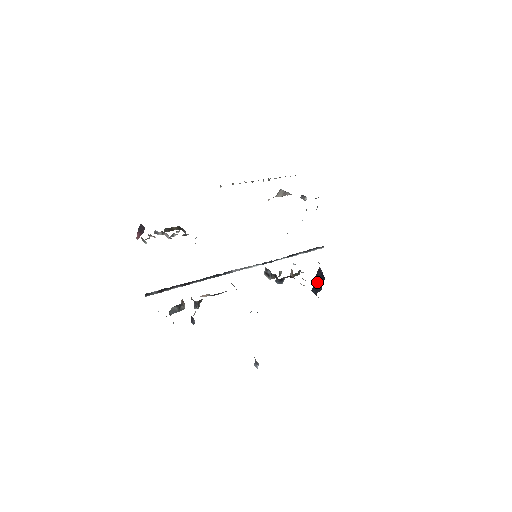
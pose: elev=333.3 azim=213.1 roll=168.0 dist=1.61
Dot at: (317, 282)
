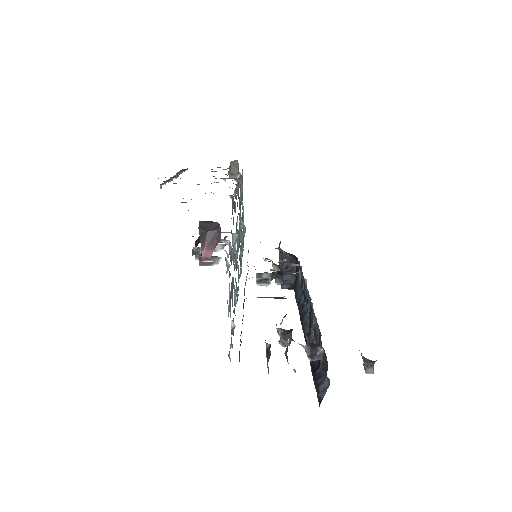
Dot at: (286, 272)
